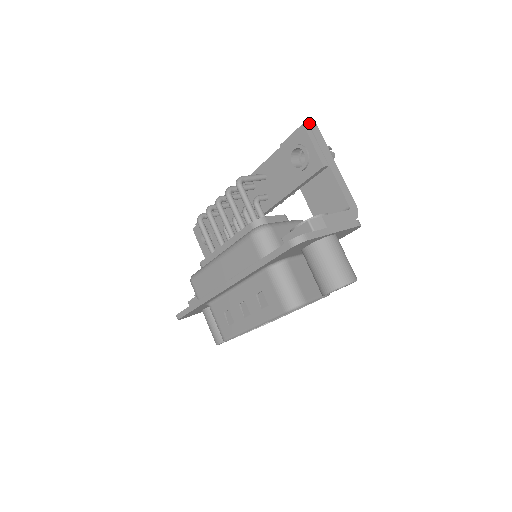
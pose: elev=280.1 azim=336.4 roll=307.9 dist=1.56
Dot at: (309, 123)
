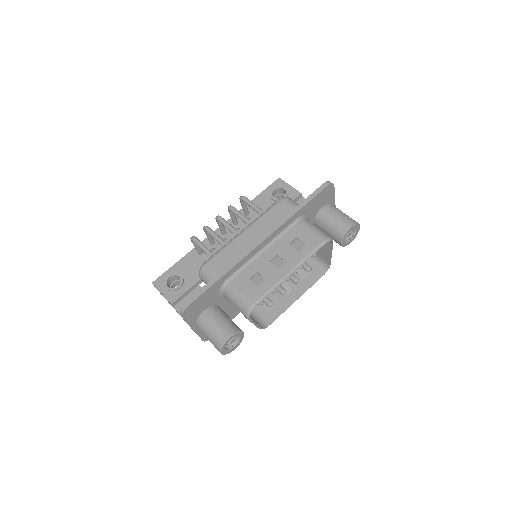
Dot at: occluded
